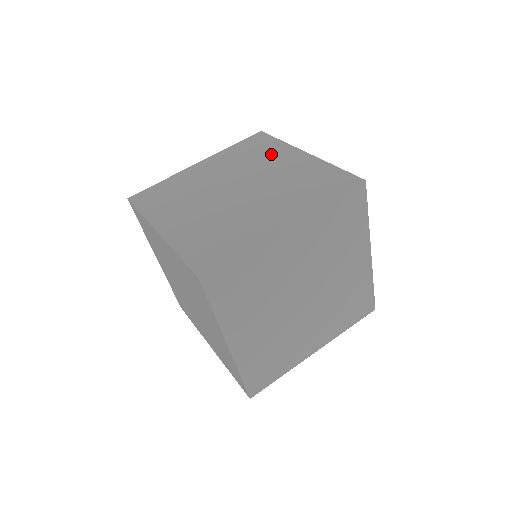
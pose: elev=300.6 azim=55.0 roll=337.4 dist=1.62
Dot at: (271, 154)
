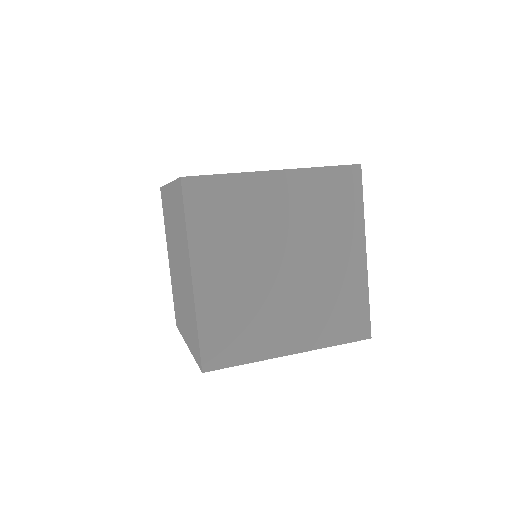
Dot at: occluded
